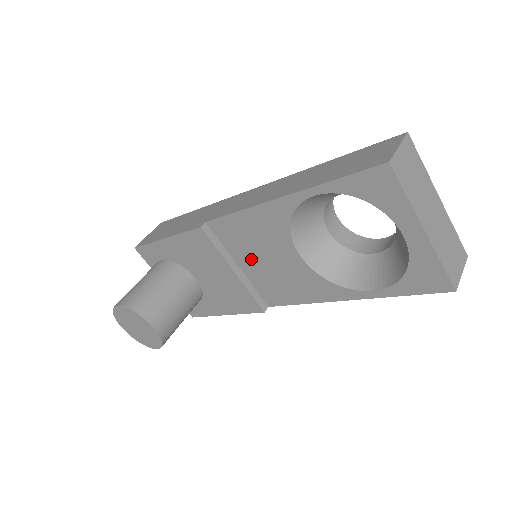
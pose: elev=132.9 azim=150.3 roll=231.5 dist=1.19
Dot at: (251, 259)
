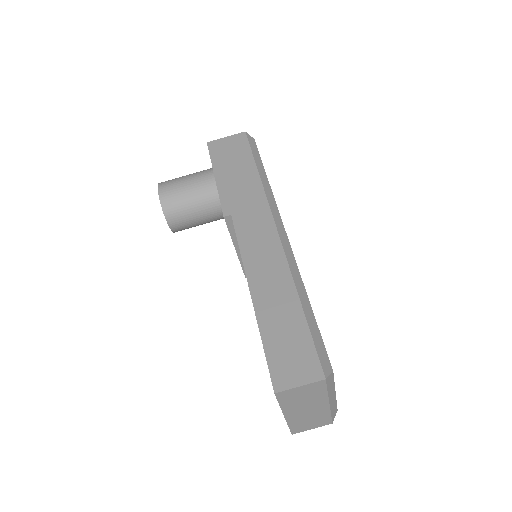
Dot at: occluded
